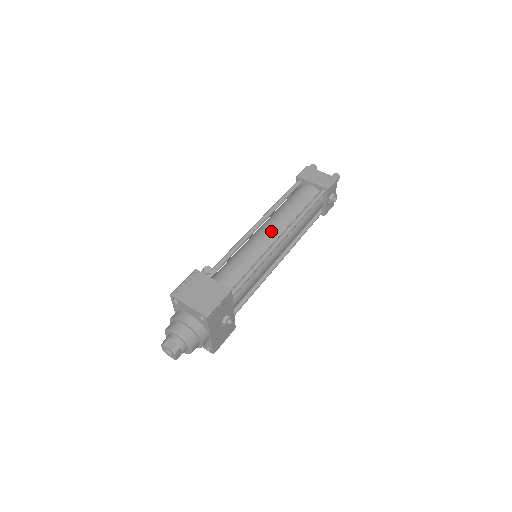
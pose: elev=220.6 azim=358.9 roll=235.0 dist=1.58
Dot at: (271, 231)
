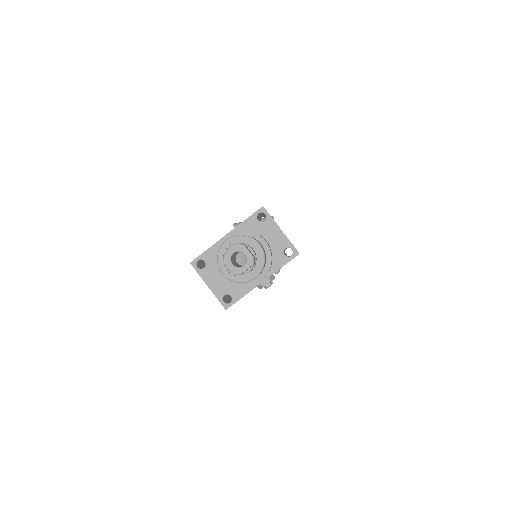
Dot at: occluded
